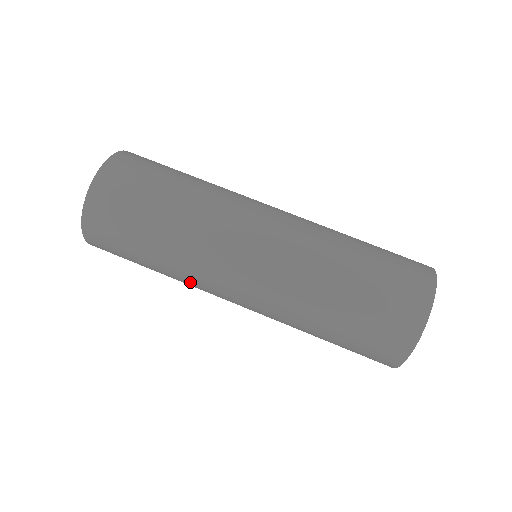
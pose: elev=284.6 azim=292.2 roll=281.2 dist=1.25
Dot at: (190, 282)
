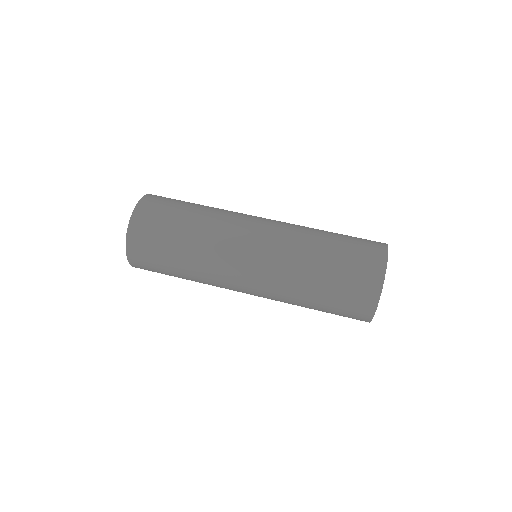
Dot at: (215, 238)
